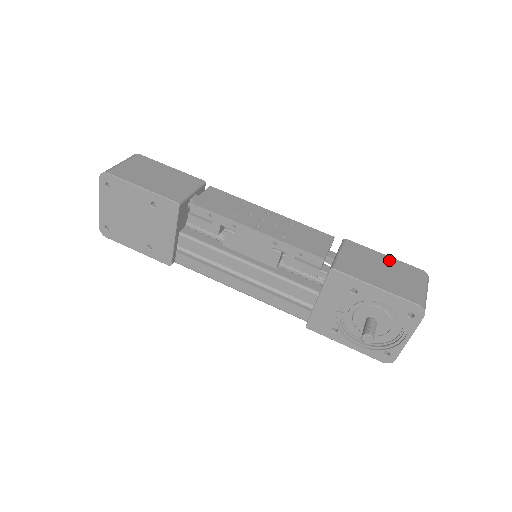
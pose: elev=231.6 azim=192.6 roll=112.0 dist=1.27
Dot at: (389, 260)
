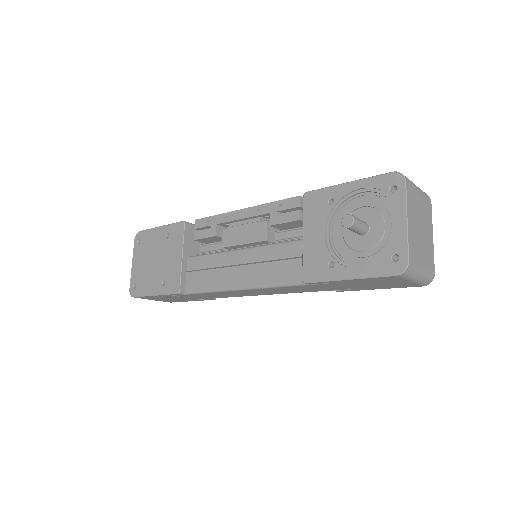
Dot at: occluded
